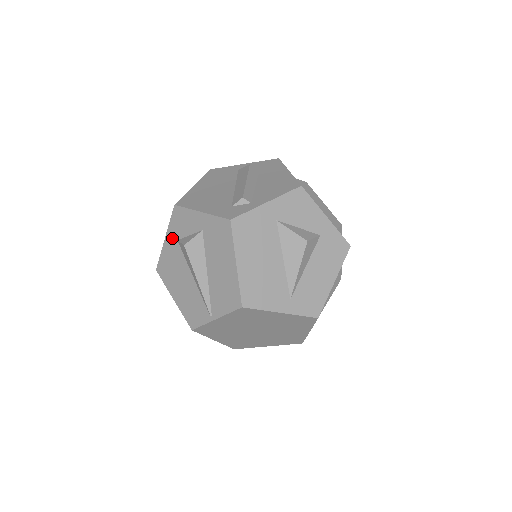
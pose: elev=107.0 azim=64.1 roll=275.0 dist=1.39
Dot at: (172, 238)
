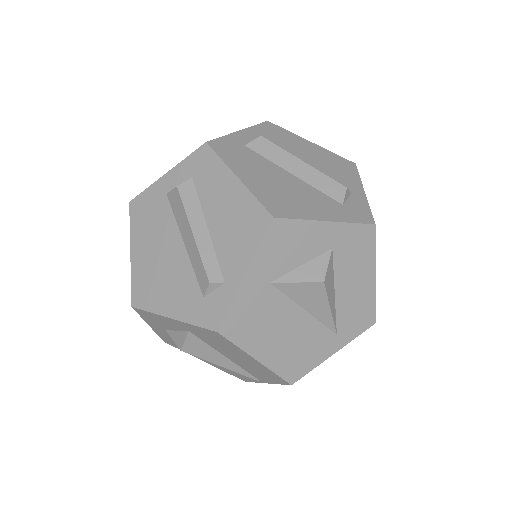
Dot at: (157, 328)
